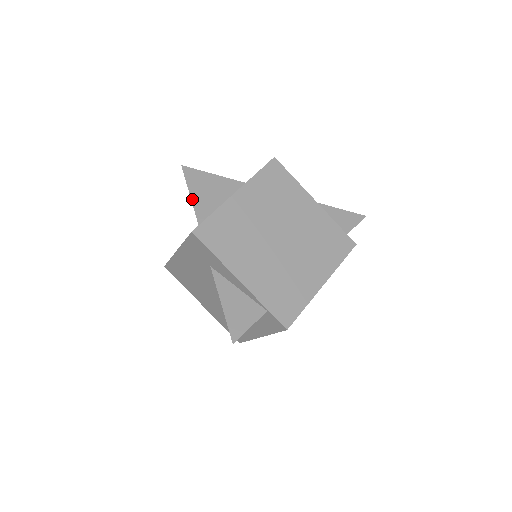
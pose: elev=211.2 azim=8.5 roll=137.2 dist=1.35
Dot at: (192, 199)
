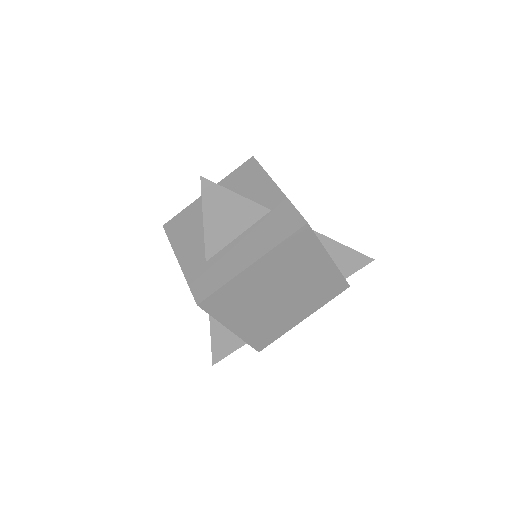
Dot at: (205, 226)
